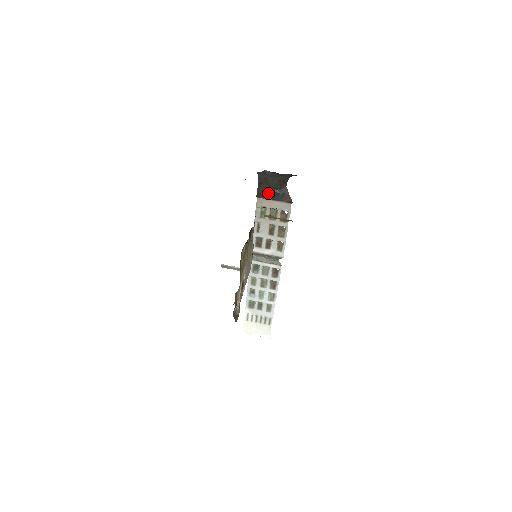
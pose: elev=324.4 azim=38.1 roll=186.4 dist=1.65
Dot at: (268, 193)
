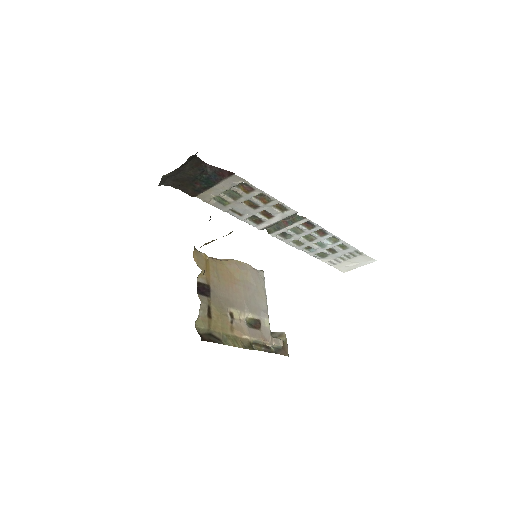
Dot at: (198, 186)
